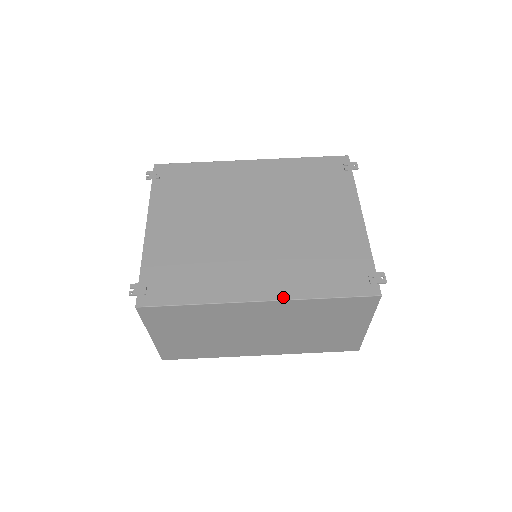
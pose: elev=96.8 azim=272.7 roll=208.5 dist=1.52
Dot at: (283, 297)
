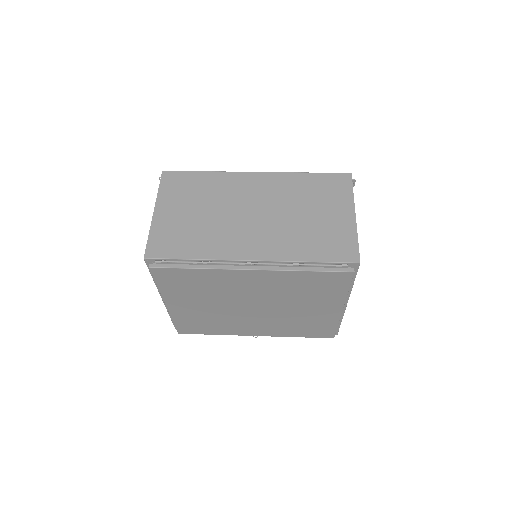
Dot at: (275, 174)
